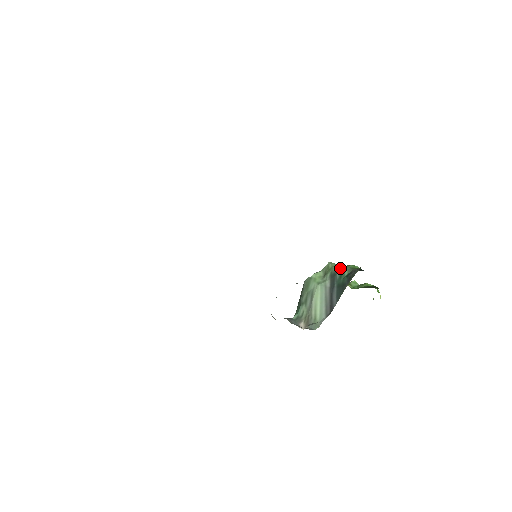
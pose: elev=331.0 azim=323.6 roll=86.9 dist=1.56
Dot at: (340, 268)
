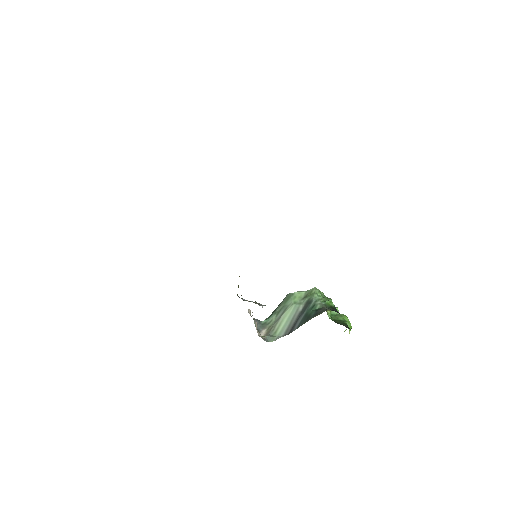
Dot at: (318, 298)
